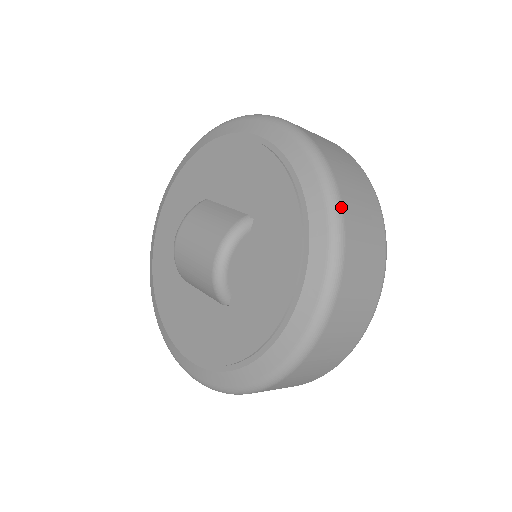
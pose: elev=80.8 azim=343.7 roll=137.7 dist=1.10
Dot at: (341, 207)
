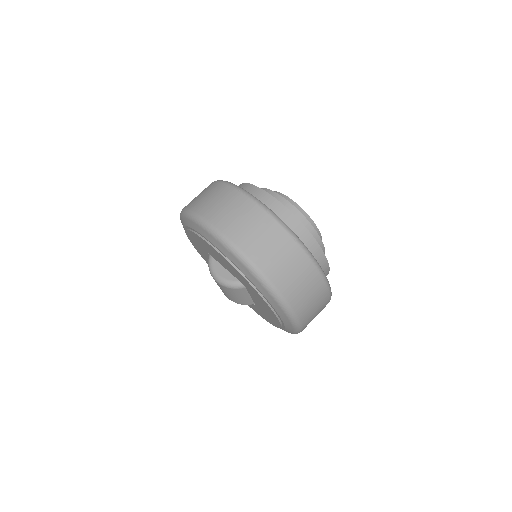
Dot at: (189, 210)
